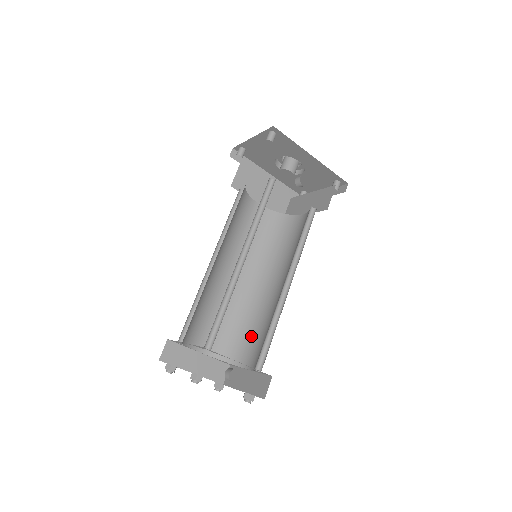
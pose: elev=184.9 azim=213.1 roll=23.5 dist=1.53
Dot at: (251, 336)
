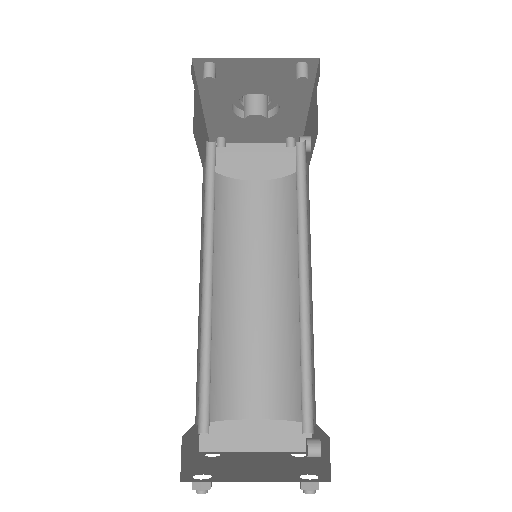
Dot at: (239, 370)
